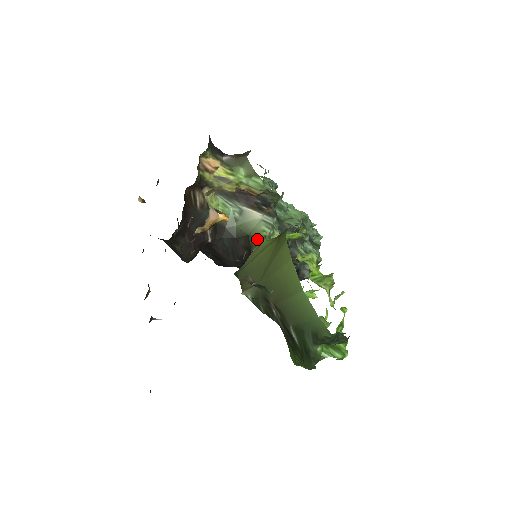
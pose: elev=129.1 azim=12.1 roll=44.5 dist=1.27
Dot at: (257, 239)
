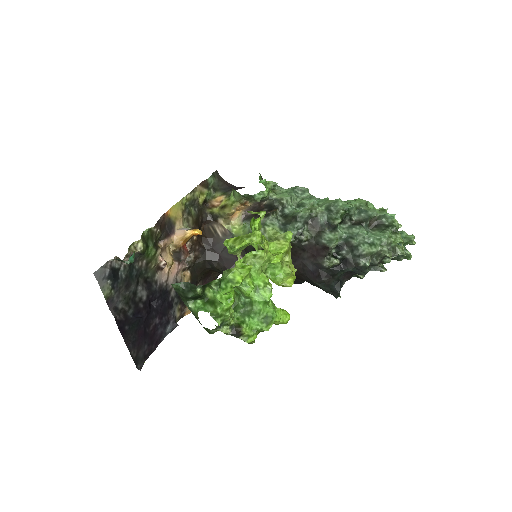
Dot at: occluded
